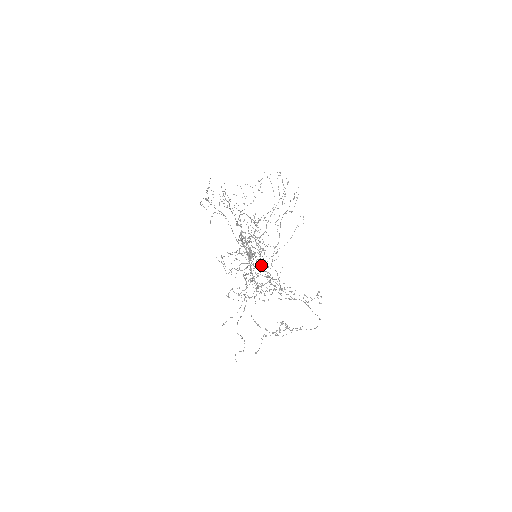
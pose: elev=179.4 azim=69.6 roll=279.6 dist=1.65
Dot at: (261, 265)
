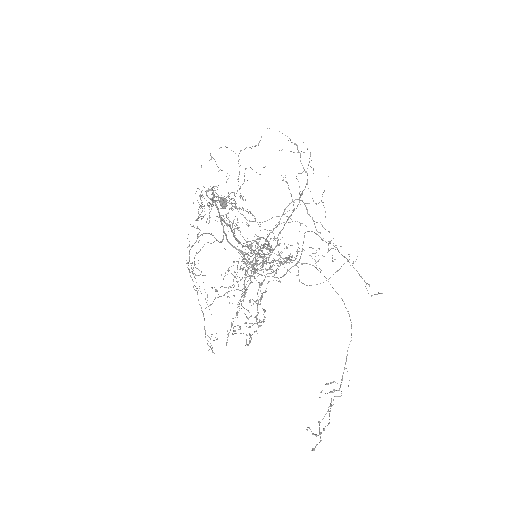
Dot at: occluded
